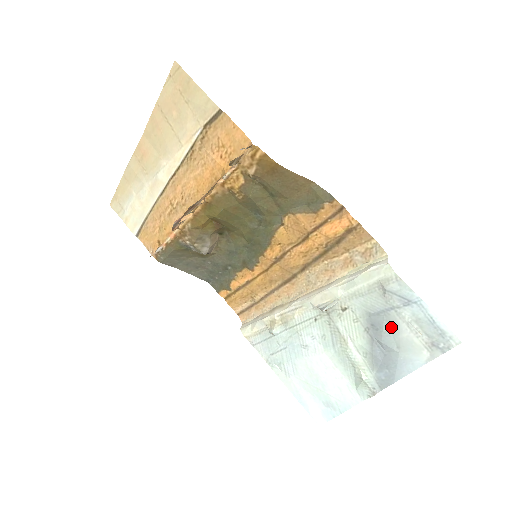
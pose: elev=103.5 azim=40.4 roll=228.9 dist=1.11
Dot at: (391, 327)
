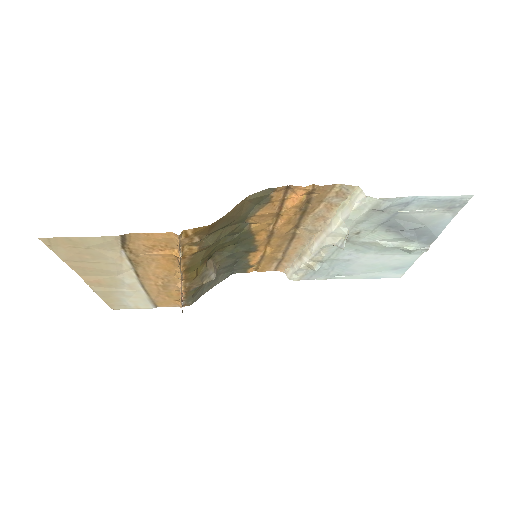
Dot at: (406, 220)
